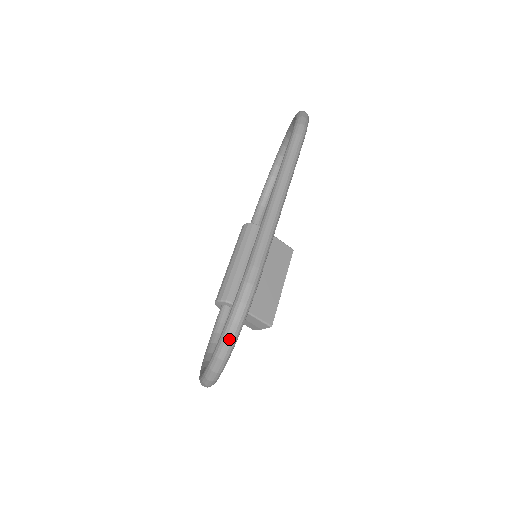
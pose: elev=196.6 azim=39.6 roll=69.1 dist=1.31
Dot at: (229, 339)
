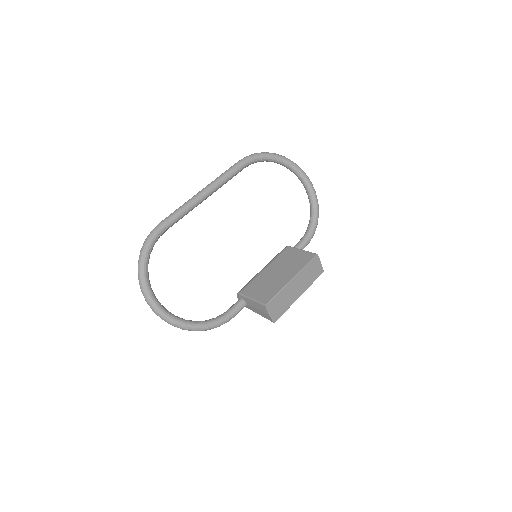
Dot at: (138, 262)
